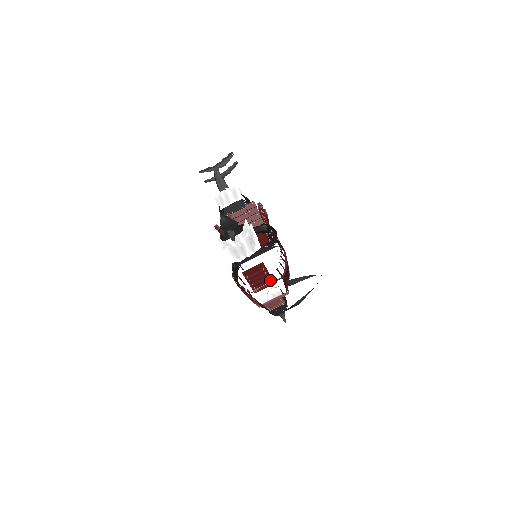
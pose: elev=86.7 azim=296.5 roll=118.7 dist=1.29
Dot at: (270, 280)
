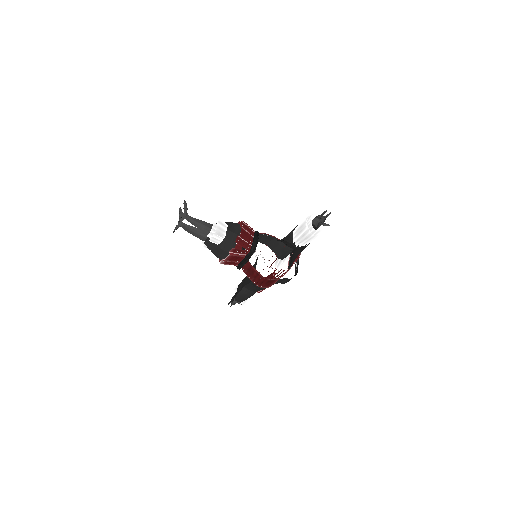
Dot at: occluded
